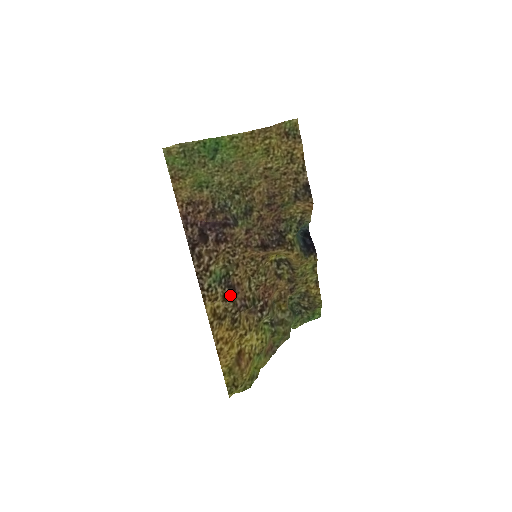
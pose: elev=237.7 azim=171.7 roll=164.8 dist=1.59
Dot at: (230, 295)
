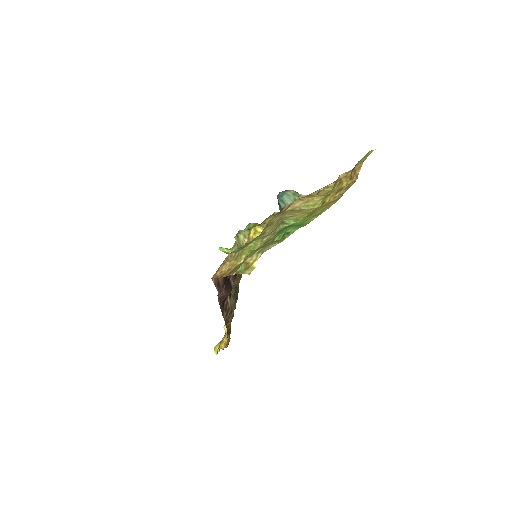
Dot at: occluded
